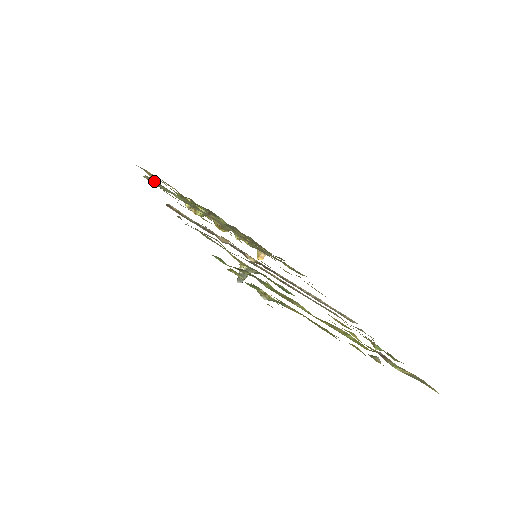
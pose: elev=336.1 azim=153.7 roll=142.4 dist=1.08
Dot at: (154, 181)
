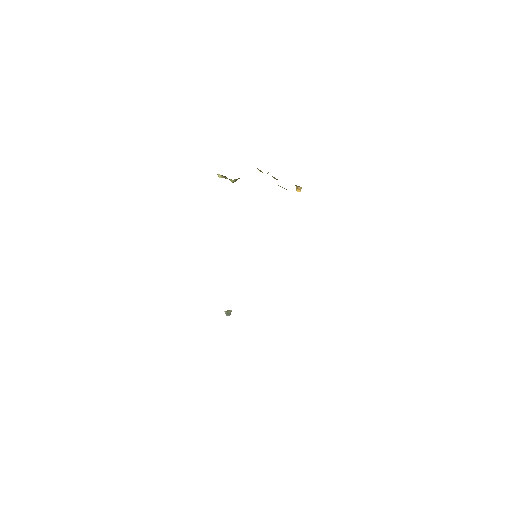
Dot at: occluded
